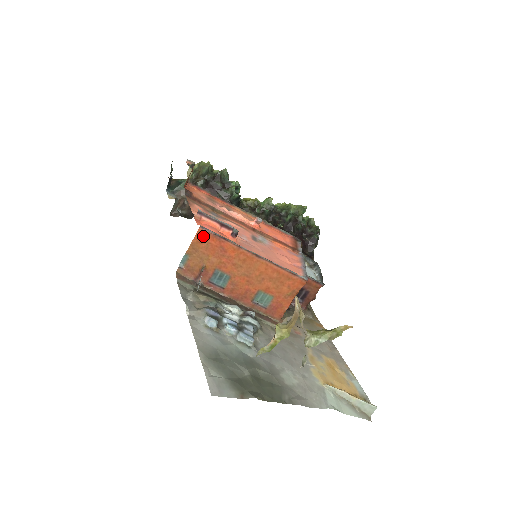
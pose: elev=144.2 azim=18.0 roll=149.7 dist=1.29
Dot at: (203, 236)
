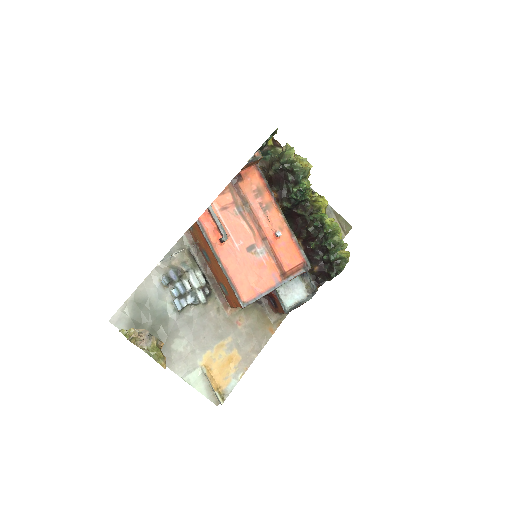
Dot at: (198, 227)
